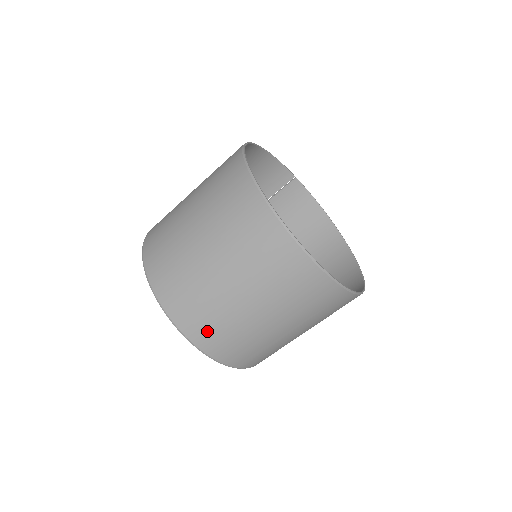
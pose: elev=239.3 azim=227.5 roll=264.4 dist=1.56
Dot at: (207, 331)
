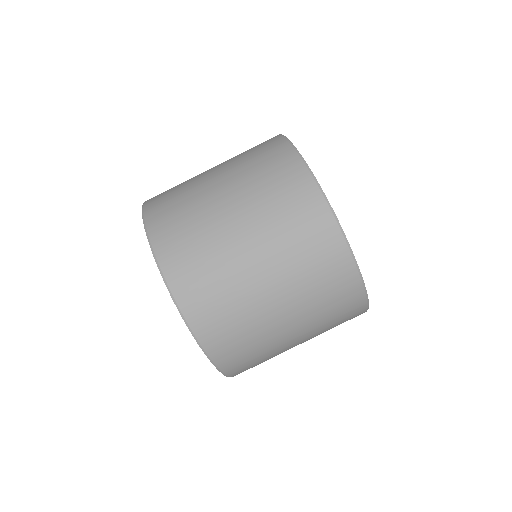
Dot at: (208, 307)
